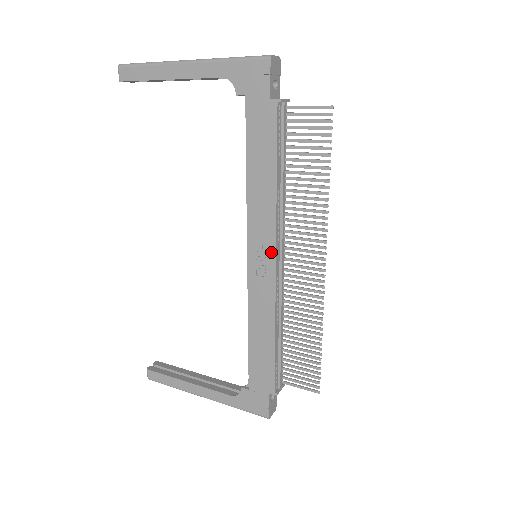
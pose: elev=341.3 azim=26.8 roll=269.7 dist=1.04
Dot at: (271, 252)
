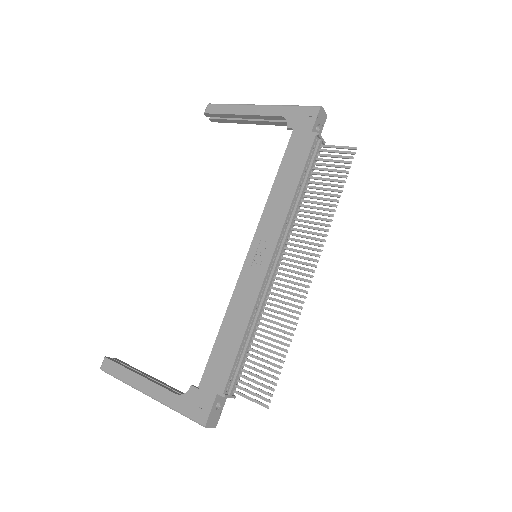
Dot at: (271, 247)
